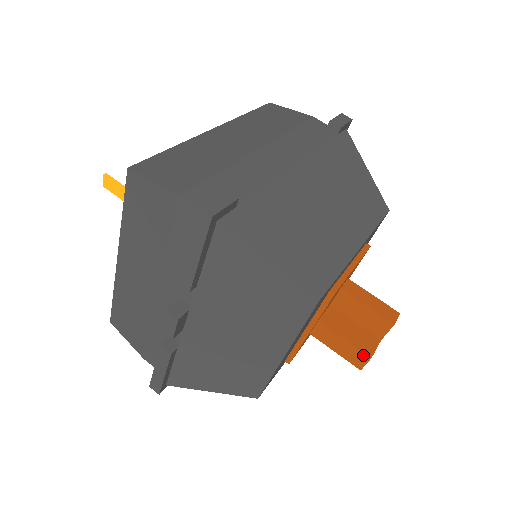
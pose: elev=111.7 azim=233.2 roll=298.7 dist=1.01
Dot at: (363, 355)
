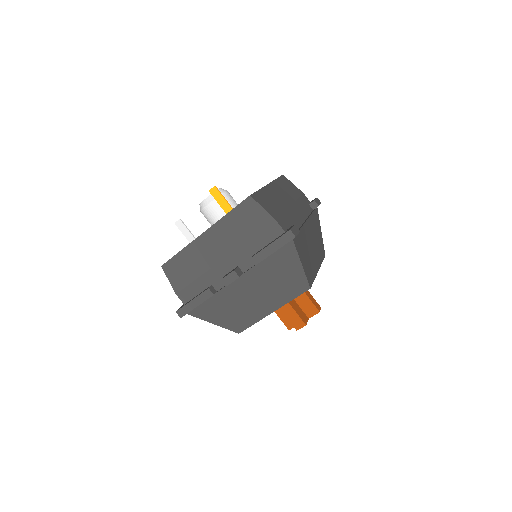
Dot at: (302, 323)
